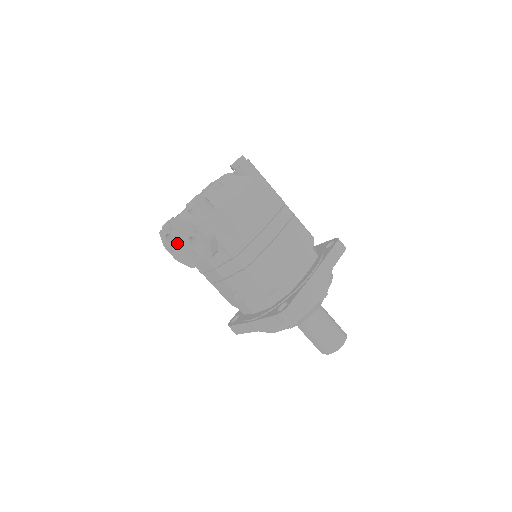
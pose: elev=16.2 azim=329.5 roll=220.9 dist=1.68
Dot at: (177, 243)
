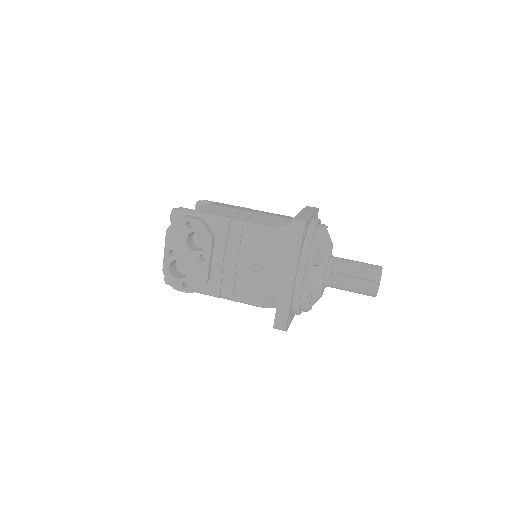
Dot at: occluded
